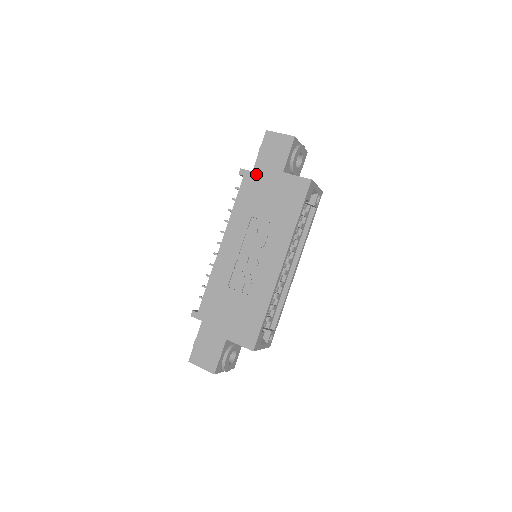
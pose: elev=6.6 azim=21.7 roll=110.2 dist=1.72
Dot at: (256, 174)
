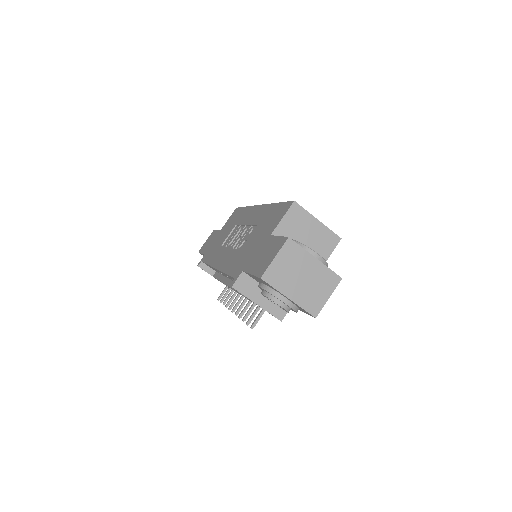
Dot at: (207, 251)
